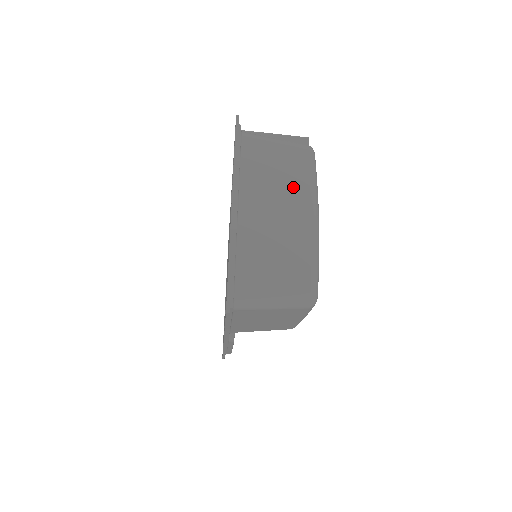
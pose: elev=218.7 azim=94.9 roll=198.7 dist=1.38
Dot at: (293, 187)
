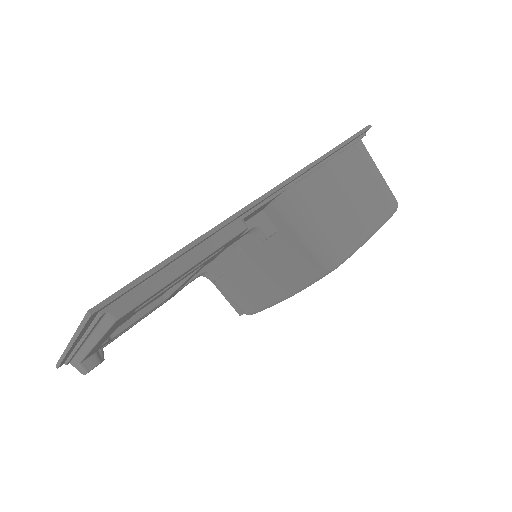
Dot at: occluded
